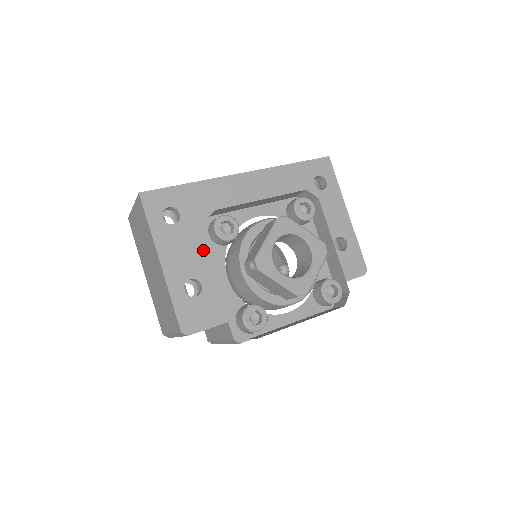
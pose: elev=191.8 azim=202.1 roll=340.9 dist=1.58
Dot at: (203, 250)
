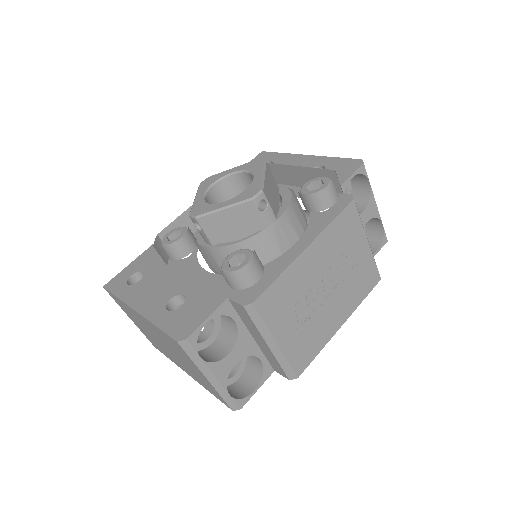
Dot at: (174, 274)
